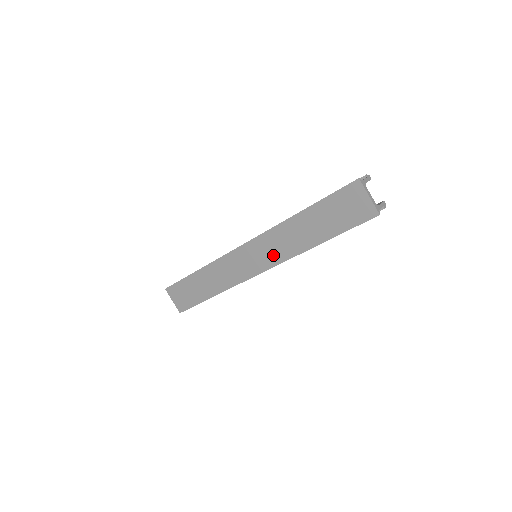
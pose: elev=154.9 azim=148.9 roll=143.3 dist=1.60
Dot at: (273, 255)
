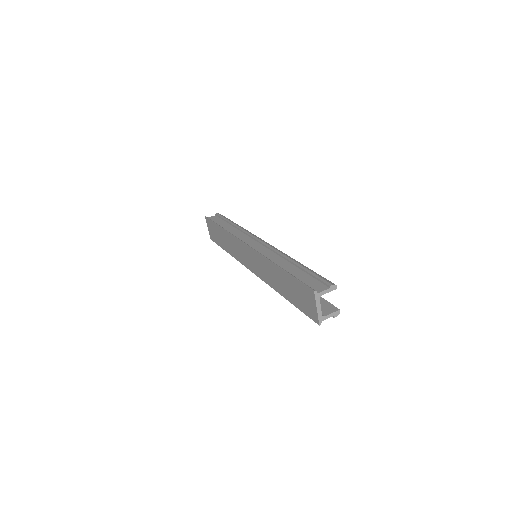
Dot at: (260, 271)
